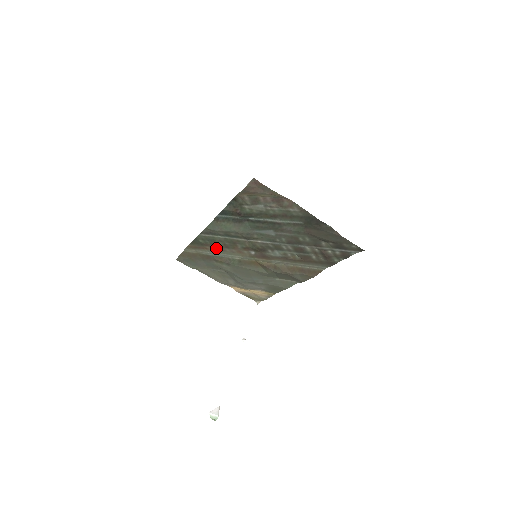
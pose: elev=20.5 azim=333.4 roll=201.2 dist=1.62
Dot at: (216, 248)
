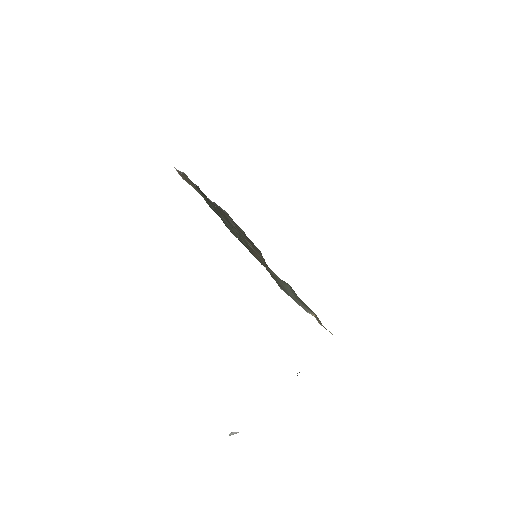
Dot at: (259, 260)
